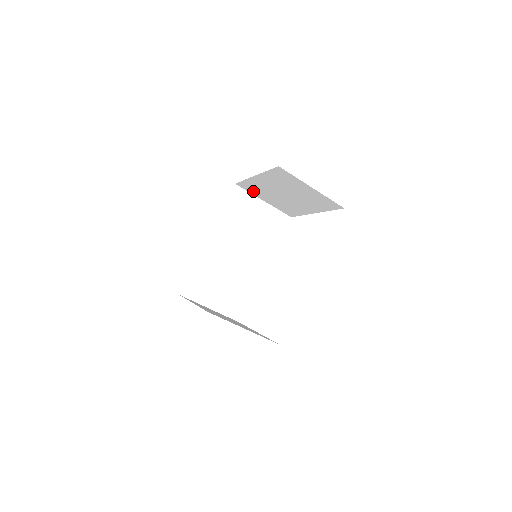
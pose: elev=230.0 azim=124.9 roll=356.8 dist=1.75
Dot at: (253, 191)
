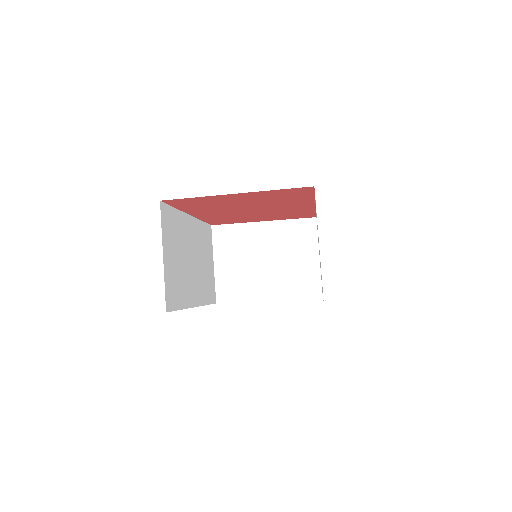
Dot at: (222, 244)
